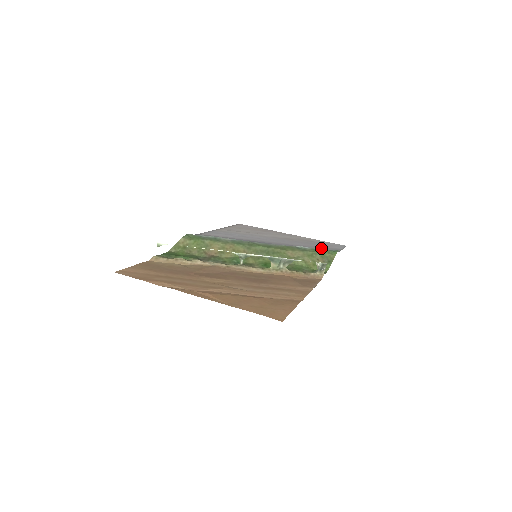
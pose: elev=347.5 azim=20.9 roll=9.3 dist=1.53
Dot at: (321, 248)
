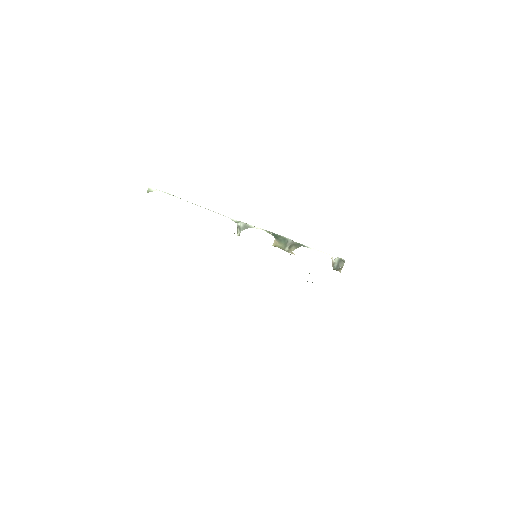
Dot at: occluded
